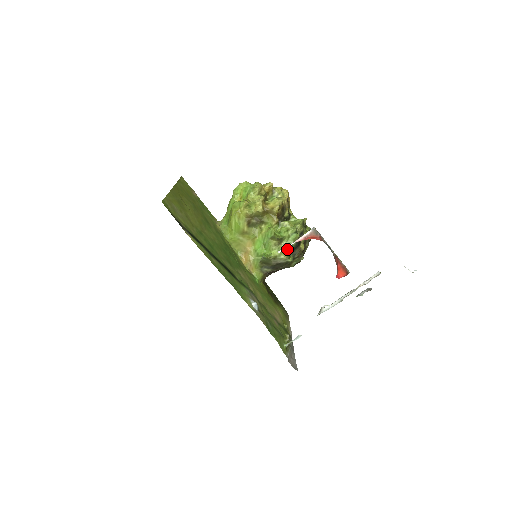
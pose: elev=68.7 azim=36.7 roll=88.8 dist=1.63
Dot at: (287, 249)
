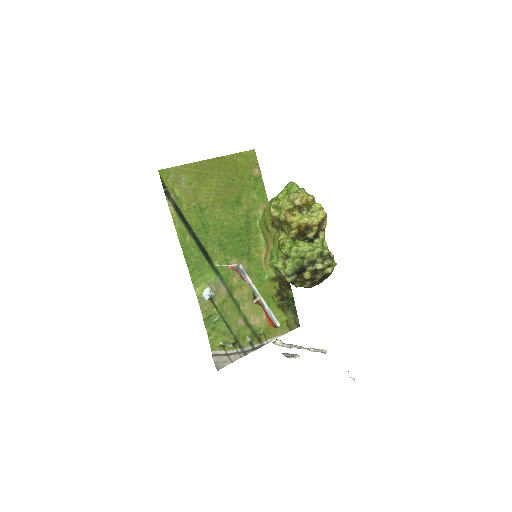
Dot at: (288, 268)
